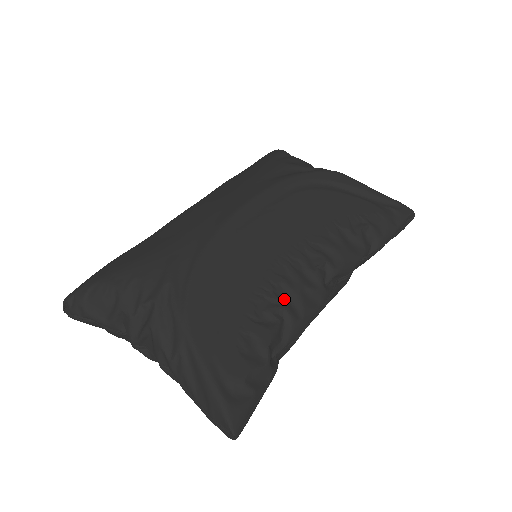
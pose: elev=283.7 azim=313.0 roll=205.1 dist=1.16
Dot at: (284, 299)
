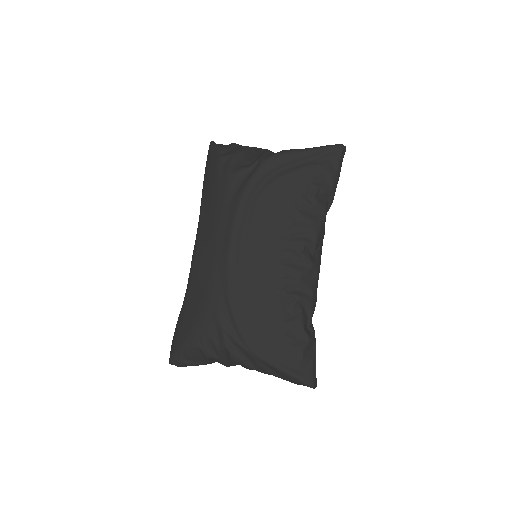
Dot at: (295, 292)
